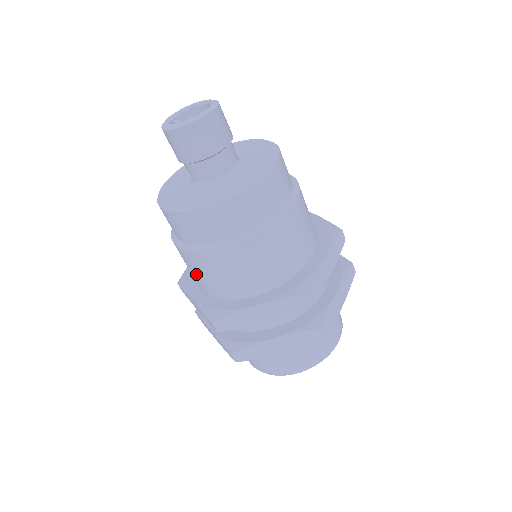
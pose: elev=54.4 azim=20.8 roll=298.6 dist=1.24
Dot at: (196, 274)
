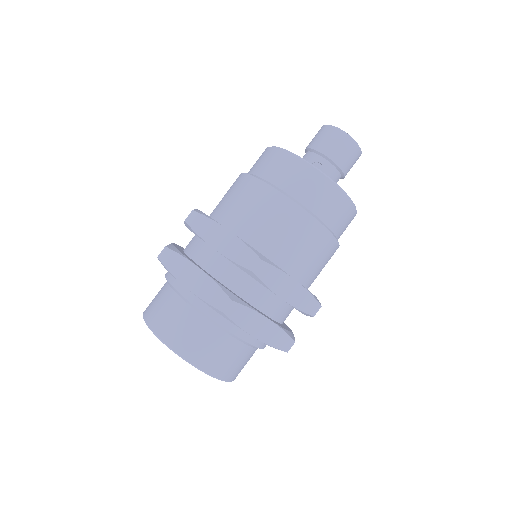
Dot at: (225, 196)
